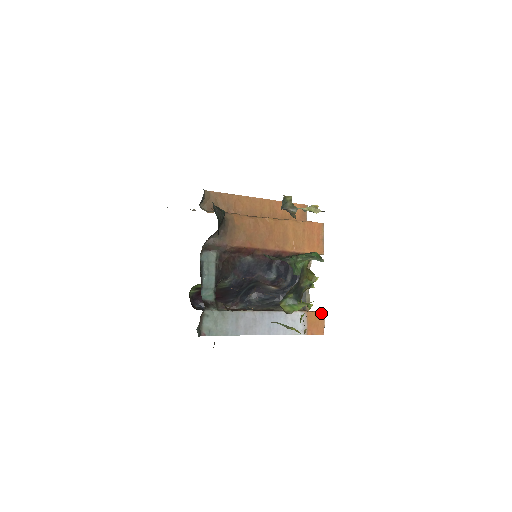
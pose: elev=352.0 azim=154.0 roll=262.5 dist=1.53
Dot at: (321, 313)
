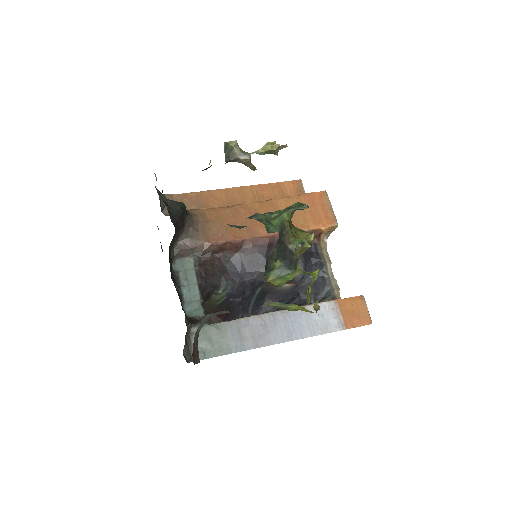
Dot at: (358, 297)
